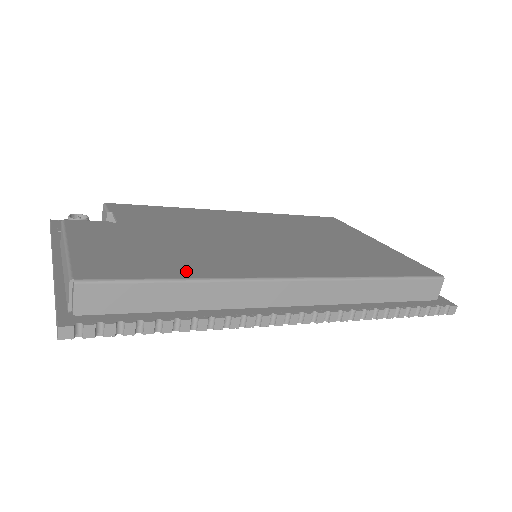
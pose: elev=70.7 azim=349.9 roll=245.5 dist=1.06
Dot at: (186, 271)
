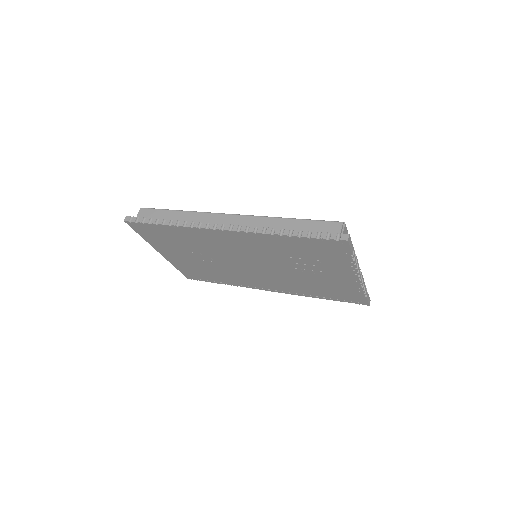
Dot at: occluded
